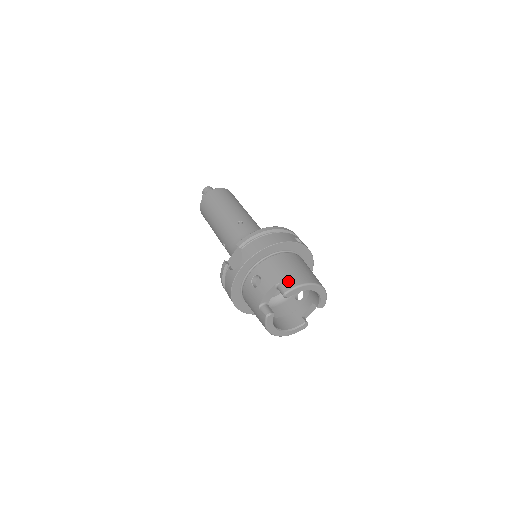
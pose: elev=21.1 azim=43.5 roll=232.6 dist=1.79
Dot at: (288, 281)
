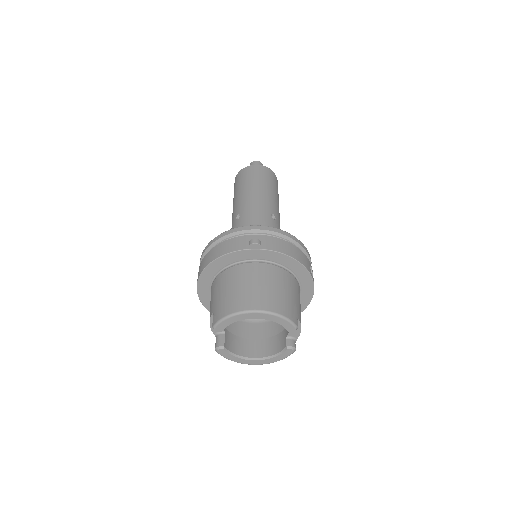
Dot at: (218, 311)
